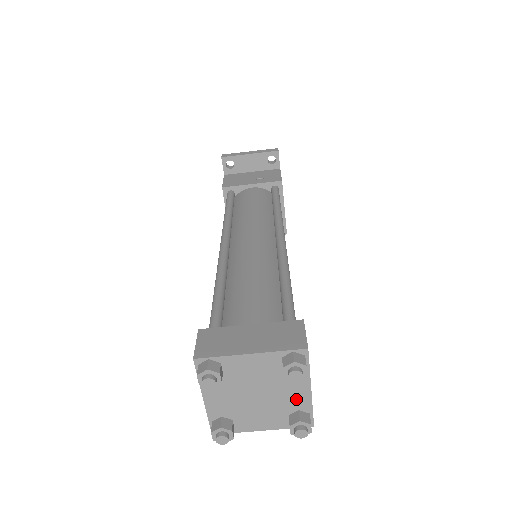
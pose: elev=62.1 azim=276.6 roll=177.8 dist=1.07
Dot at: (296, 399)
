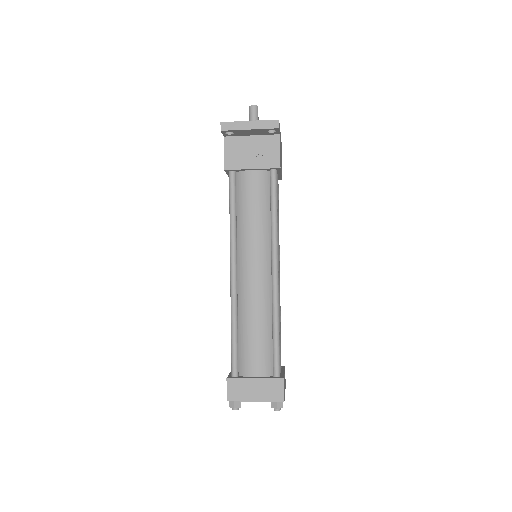
Dot at: occluded
